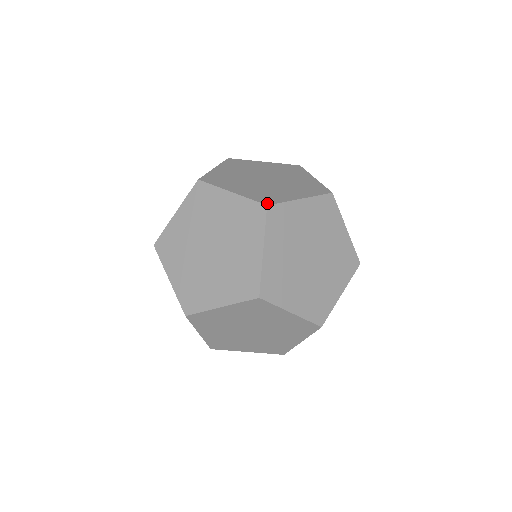
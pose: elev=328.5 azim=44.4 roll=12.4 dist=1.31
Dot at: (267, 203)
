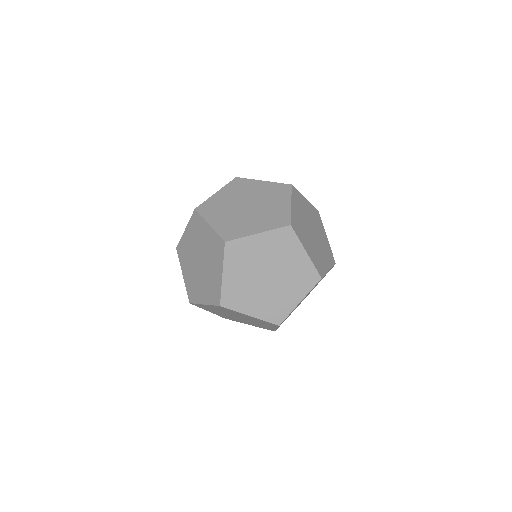
Dot at: (226, 239)
